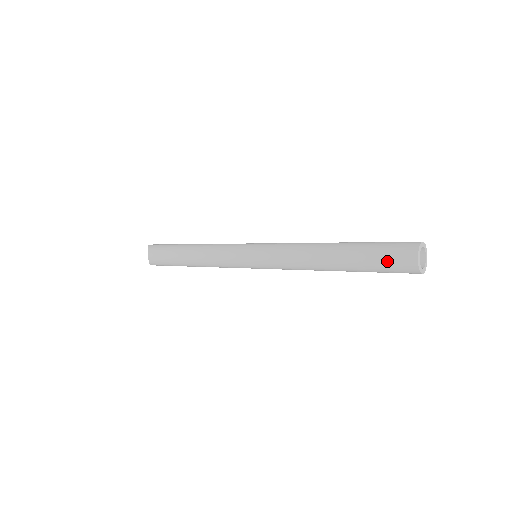
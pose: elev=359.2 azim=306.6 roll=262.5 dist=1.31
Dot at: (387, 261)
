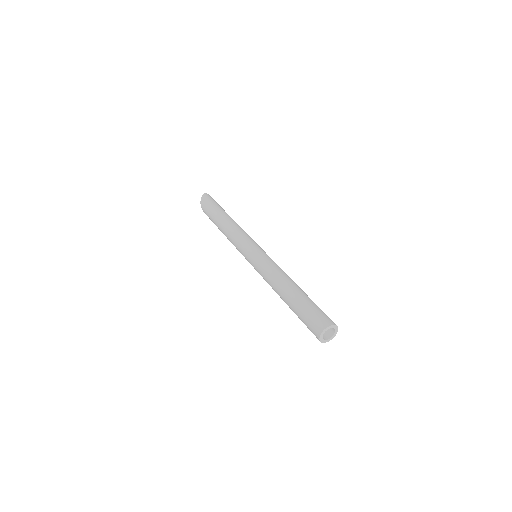
Dot at: occluded
